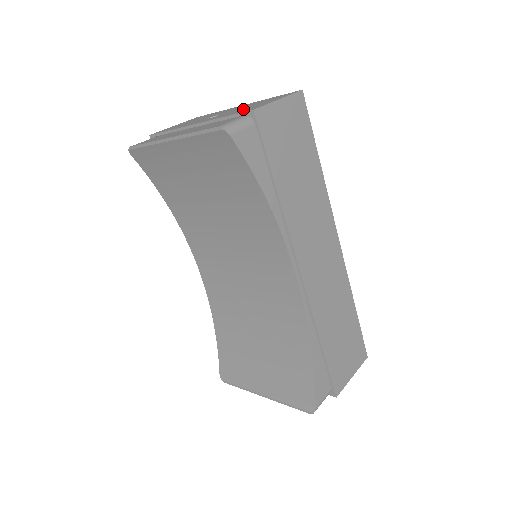
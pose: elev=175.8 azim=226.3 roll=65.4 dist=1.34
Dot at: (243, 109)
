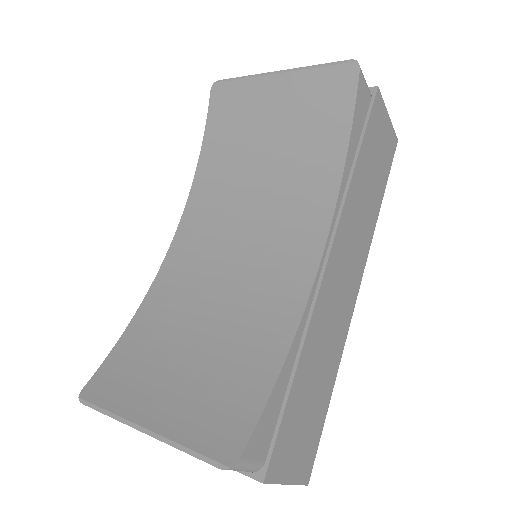
Dot at: occluded
